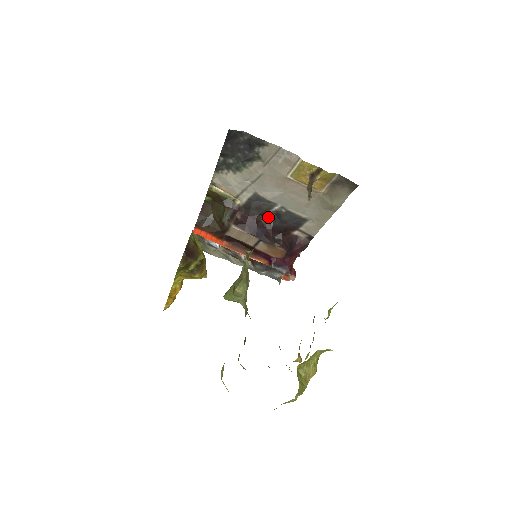
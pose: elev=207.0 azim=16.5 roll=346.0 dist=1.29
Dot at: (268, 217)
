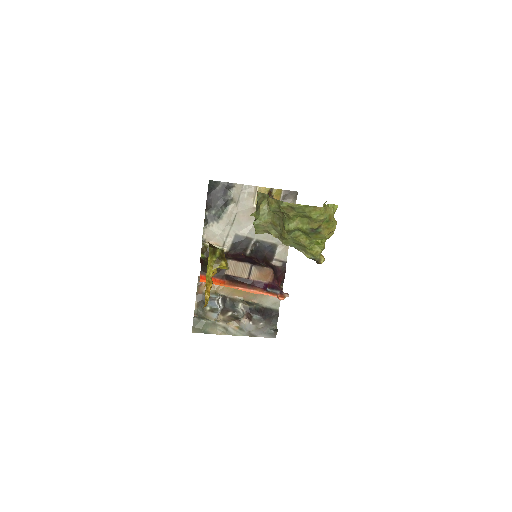
Dot at: (250, 252)
